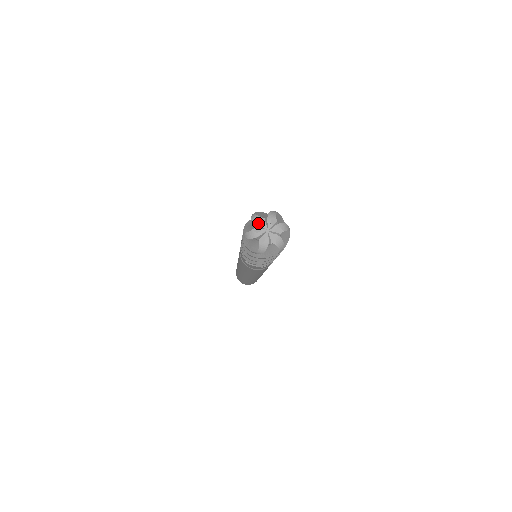
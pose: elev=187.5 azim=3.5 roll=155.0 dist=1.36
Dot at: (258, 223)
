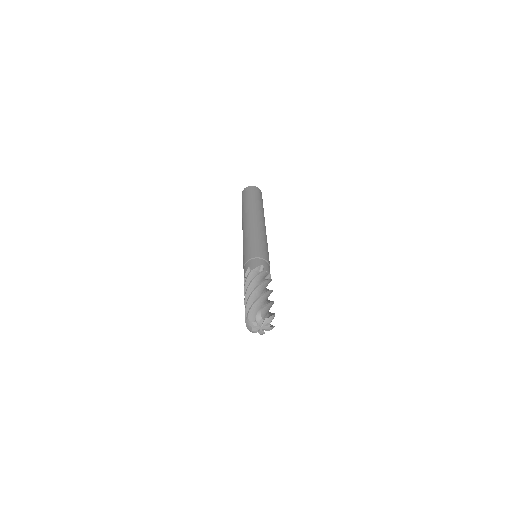
Dot at: (258, 322)
